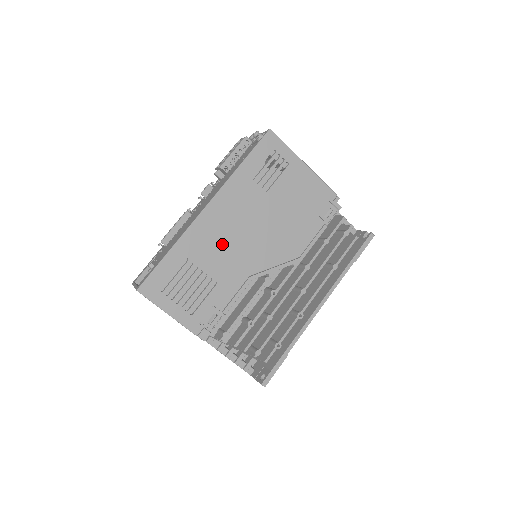
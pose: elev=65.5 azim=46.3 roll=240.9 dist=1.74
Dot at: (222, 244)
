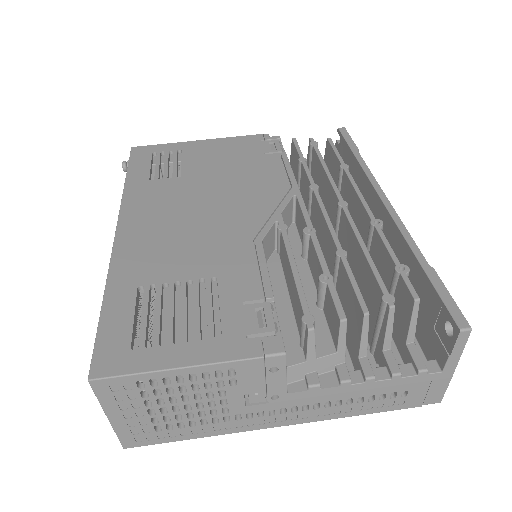
Dot at: (176, 242)
